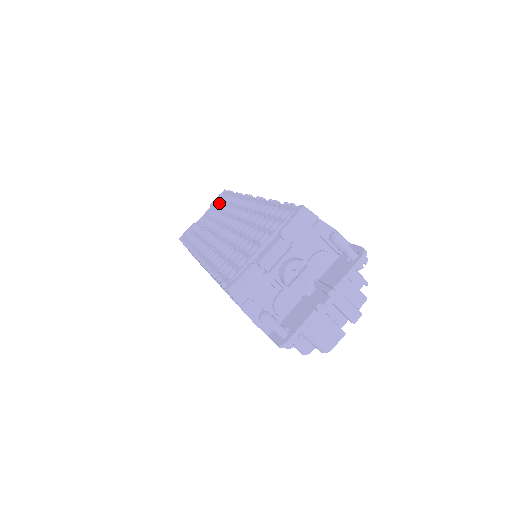
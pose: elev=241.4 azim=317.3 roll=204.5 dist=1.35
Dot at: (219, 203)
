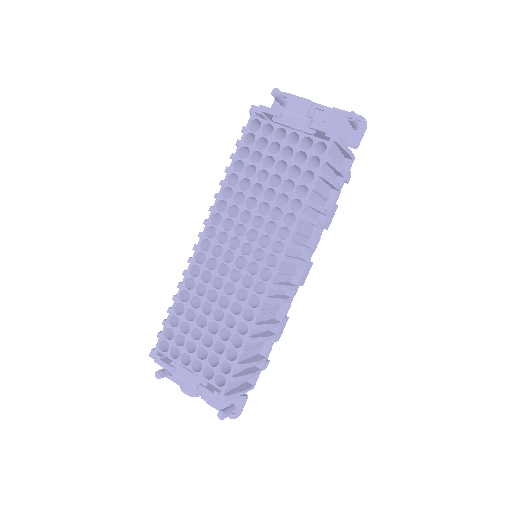
Dot at: (307, 154)
